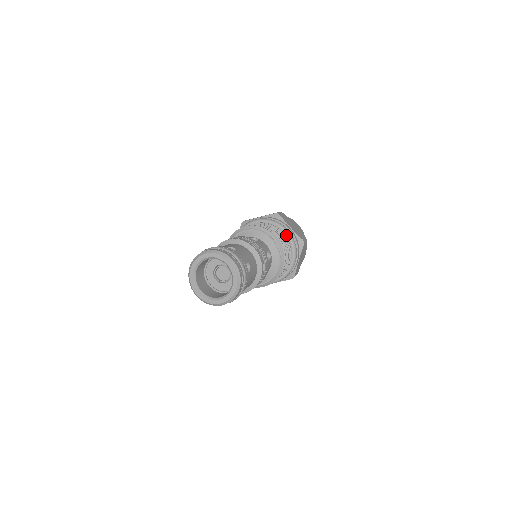
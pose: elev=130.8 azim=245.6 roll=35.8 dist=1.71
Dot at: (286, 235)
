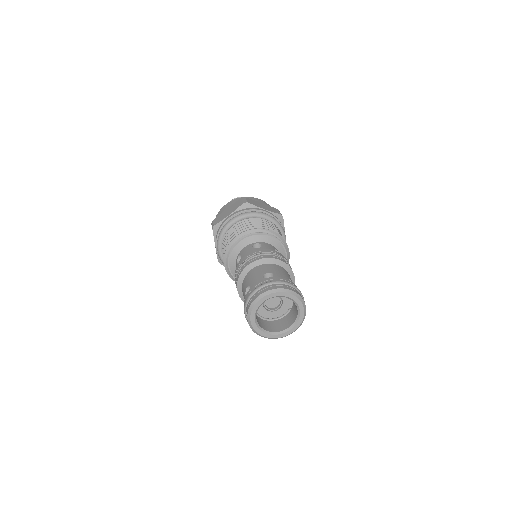
Dot at: (268, 220)
